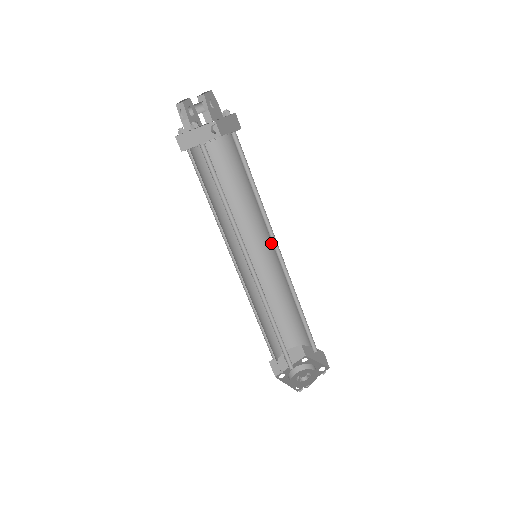
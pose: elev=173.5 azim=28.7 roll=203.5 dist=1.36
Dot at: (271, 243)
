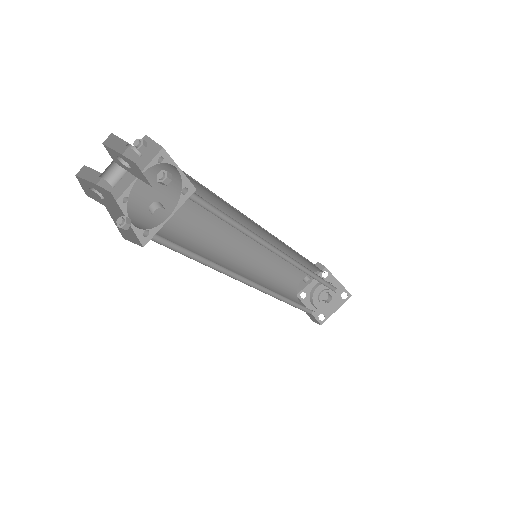
Dot at: occluded
